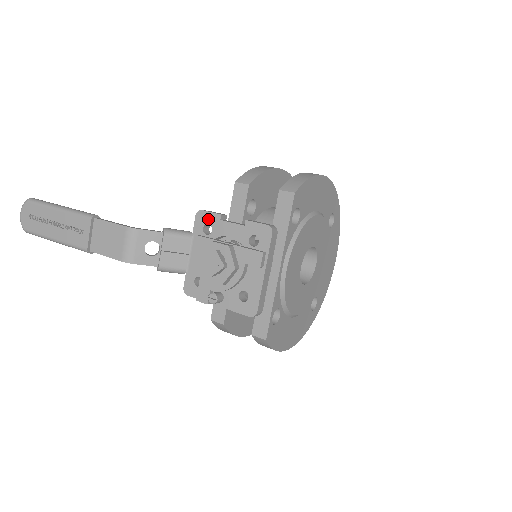
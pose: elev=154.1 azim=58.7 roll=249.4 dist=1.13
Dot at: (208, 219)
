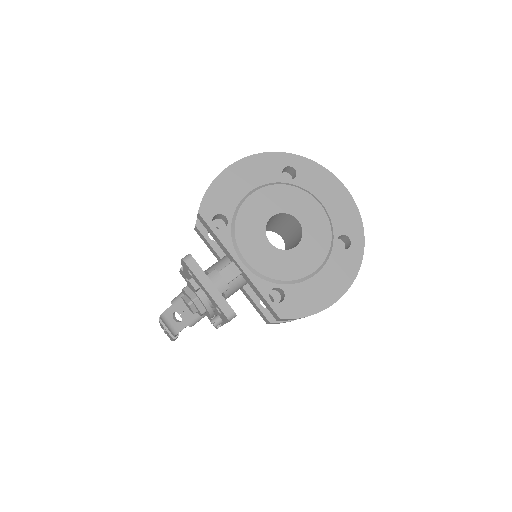
Dot at: (183, 275)
